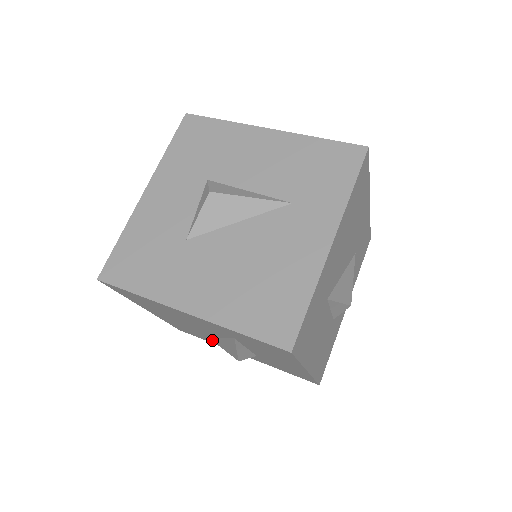
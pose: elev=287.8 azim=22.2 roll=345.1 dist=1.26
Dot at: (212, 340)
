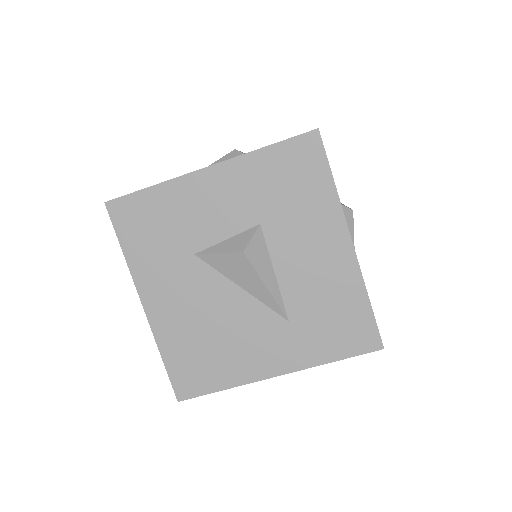
Dot at: occluded
